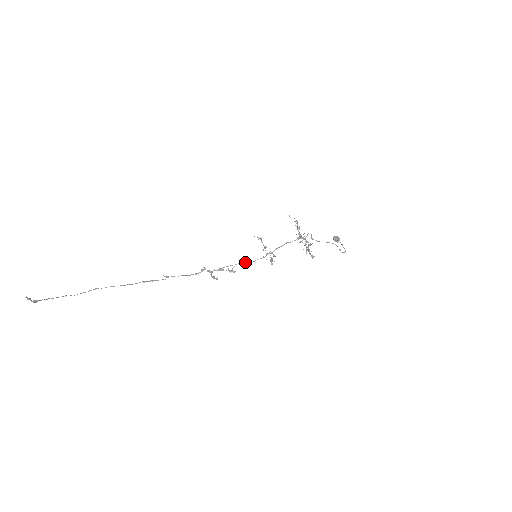
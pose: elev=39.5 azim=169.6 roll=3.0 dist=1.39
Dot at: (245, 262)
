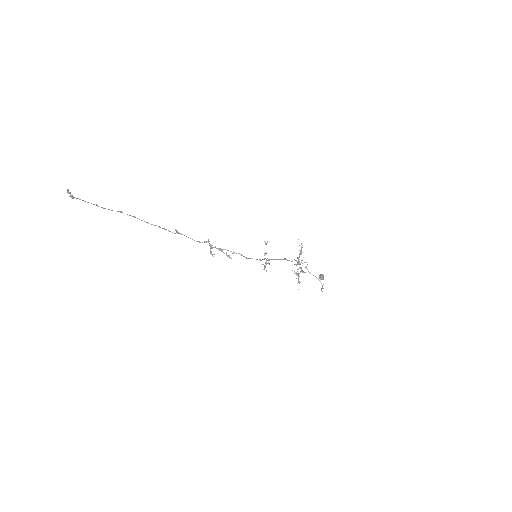
Dot at: occluded
